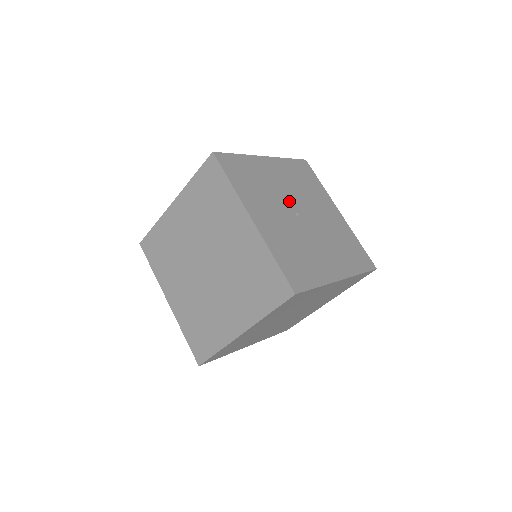
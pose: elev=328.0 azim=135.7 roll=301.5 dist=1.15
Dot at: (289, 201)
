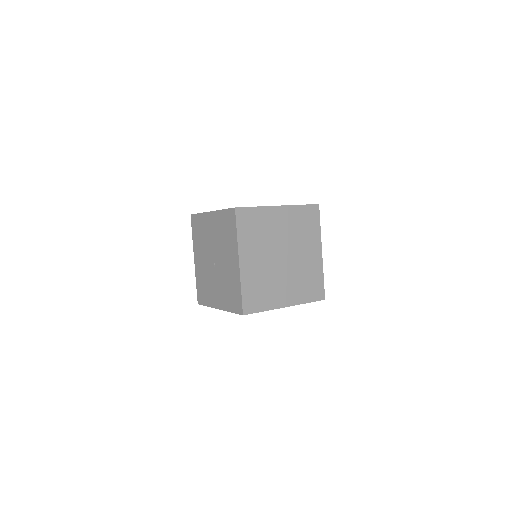
Dot at: occluded
